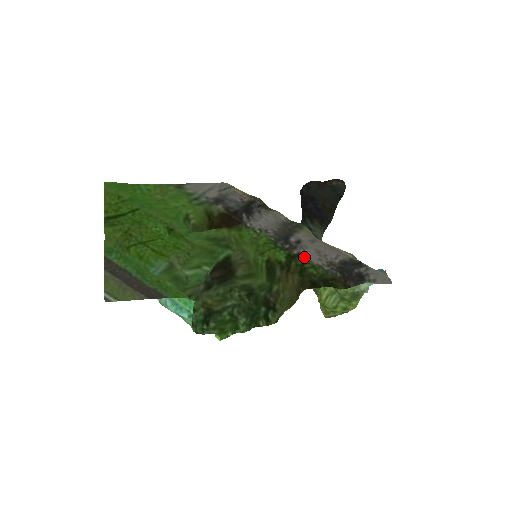
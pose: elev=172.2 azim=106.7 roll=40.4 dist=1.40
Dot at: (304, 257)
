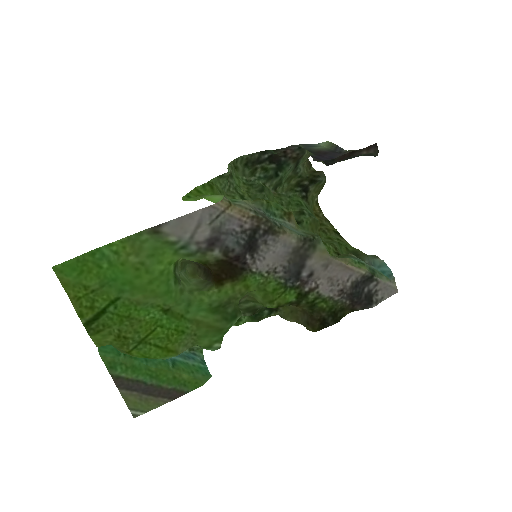
Dot at: (315, 293)
